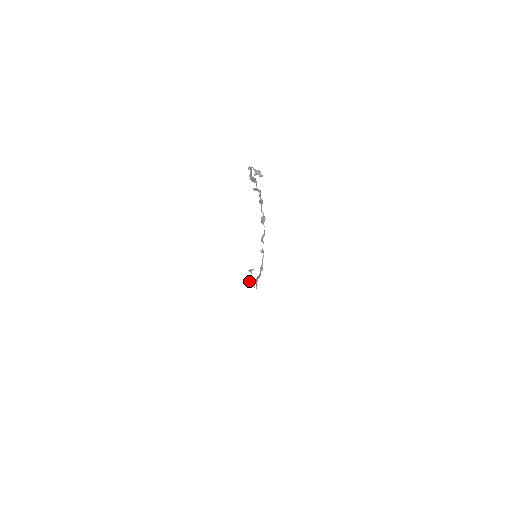
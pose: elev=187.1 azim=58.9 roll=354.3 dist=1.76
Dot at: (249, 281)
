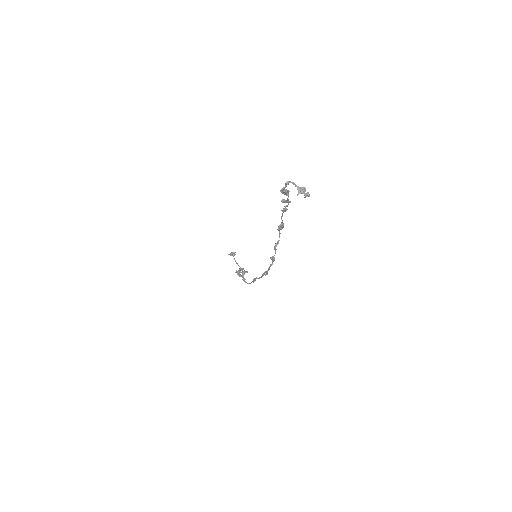
Dot at: occluded
